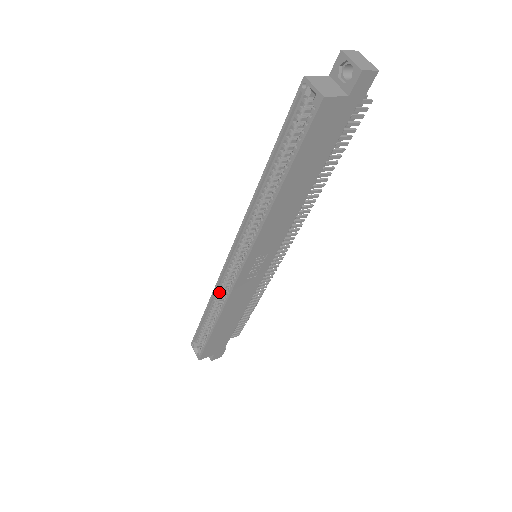
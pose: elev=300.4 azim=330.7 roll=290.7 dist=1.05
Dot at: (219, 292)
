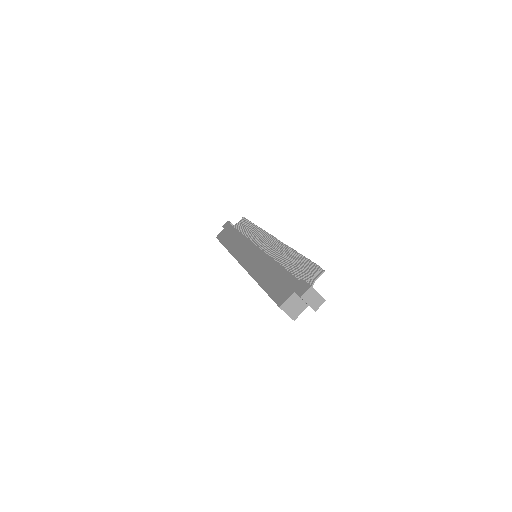
Dot at: occluded
